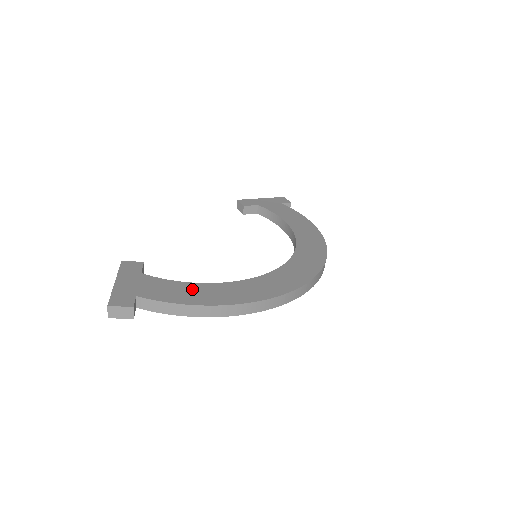
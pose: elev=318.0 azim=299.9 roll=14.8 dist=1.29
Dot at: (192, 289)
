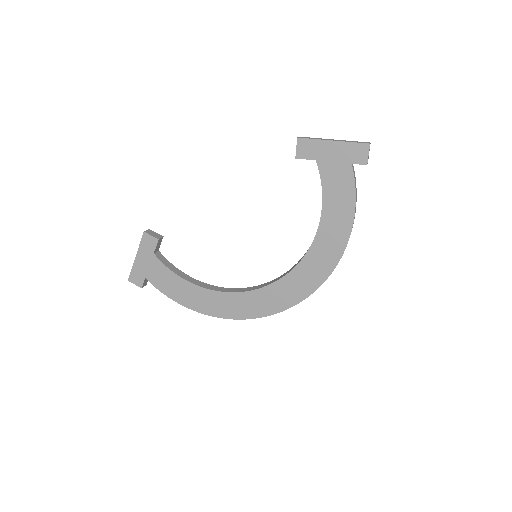
Dot at: (181, 287)
